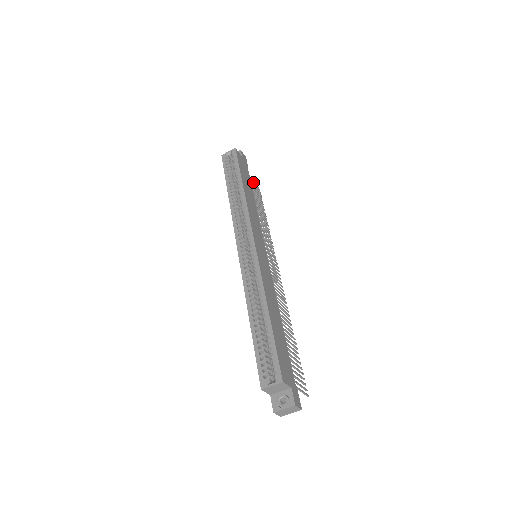
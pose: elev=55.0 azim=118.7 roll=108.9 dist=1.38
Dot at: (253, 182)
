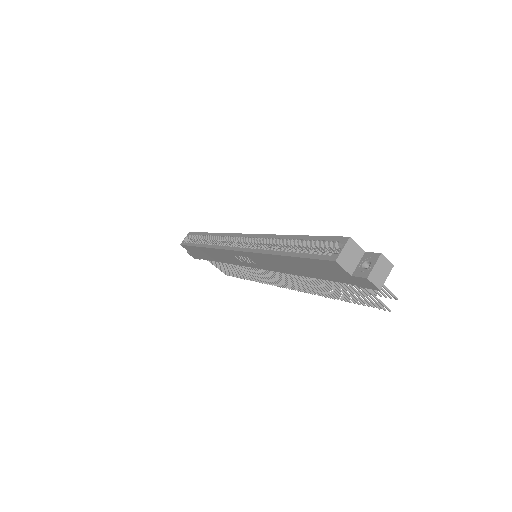
Dot at: occluded
